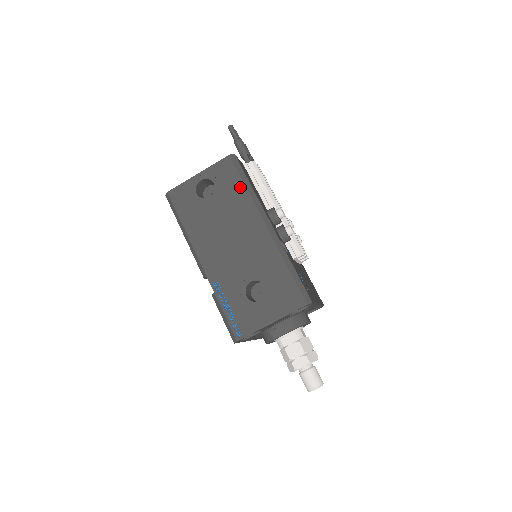
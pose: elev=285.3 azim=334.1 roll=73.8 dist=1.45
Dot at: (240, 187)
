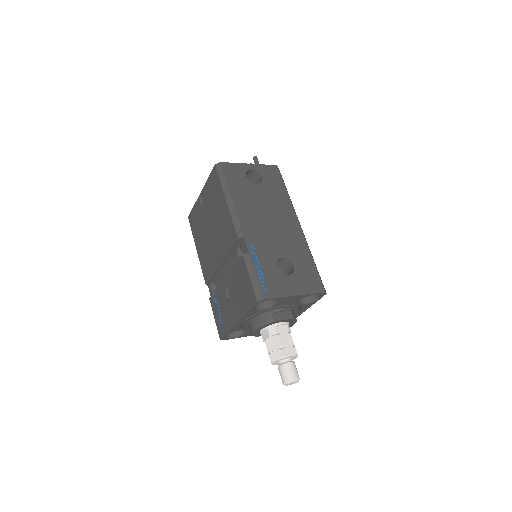
Dot at: (283, 189)
